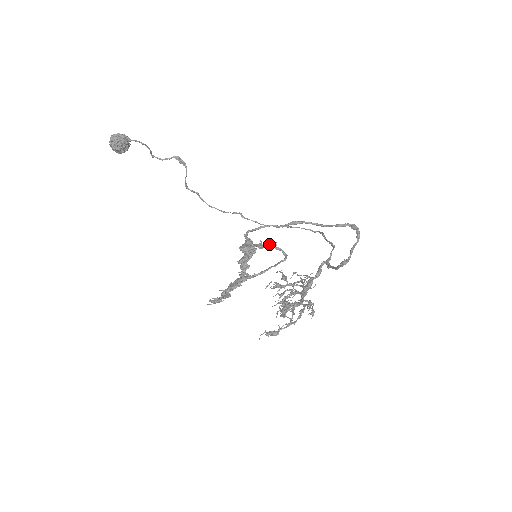
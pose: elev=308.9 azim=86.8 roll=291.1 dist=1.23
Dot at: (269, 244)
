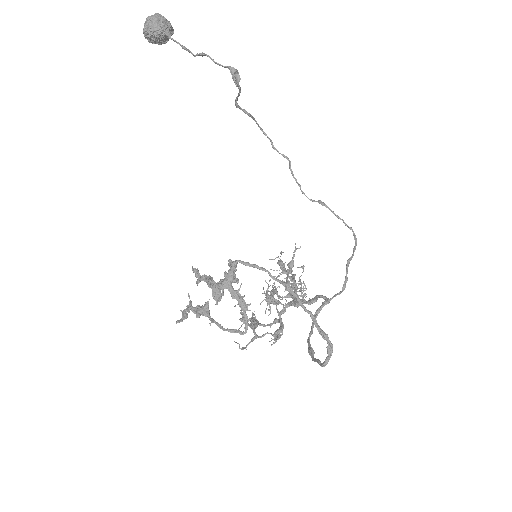
Dot at: (243, 300)
